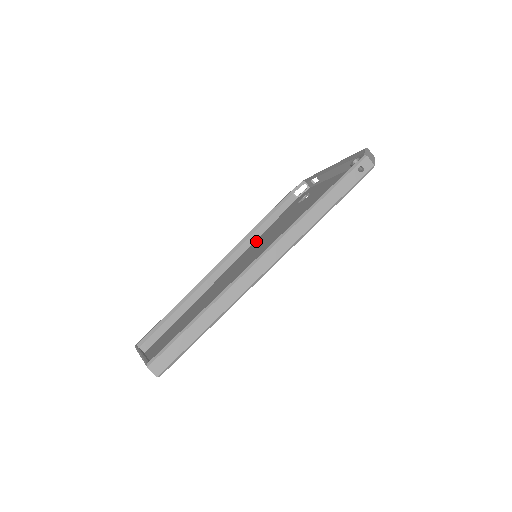
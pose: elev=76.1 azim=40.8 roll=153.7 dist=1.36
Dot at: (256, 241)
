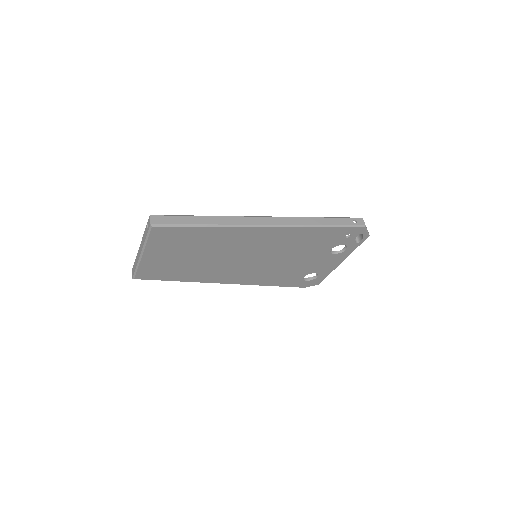
Dot at: occluded
